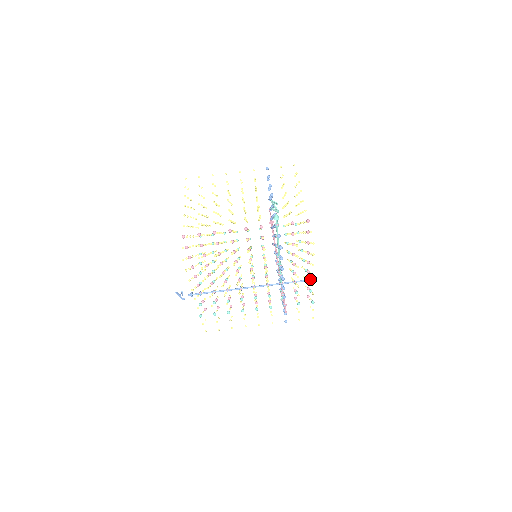
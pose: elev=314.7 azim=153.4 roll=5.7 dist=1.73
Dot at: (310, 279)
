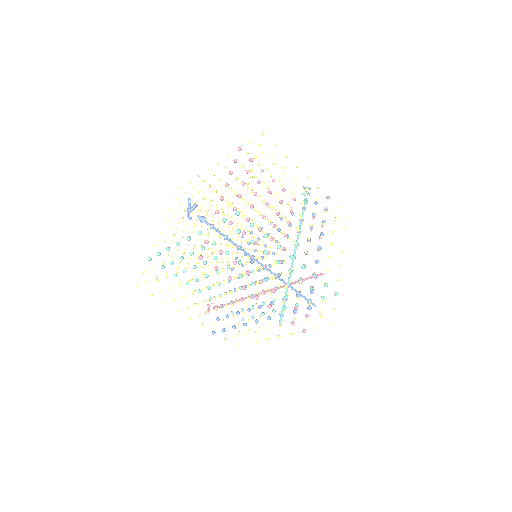
Dot at: (311, 301)
